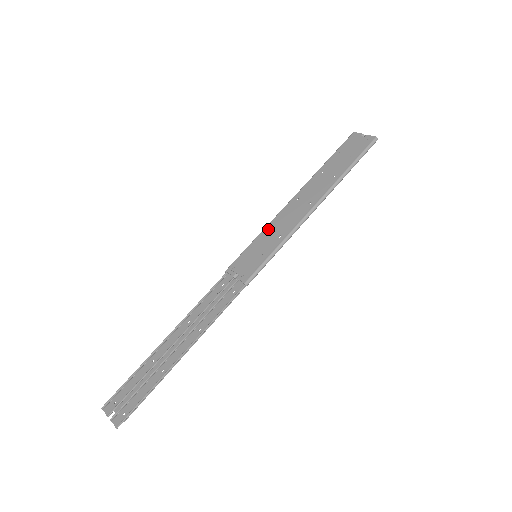
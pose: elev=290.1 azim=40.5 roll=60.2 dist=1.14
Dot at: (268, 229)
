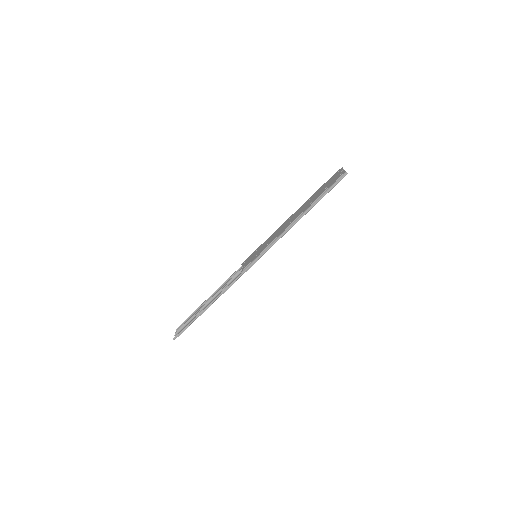
Dot at: (268, 239)
